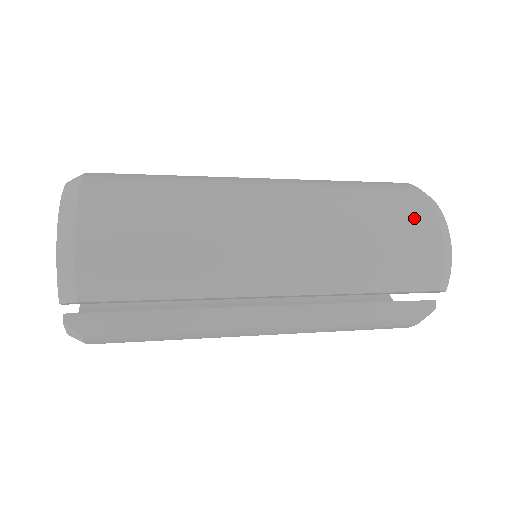
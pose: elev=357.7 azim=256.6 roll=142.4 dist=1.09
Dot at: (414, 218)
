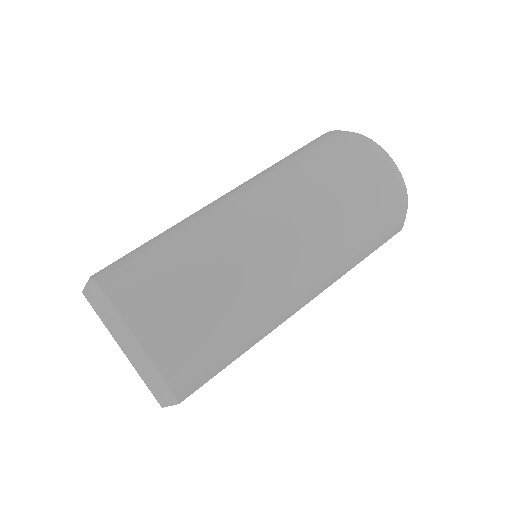
Dot at: (383, 192)
